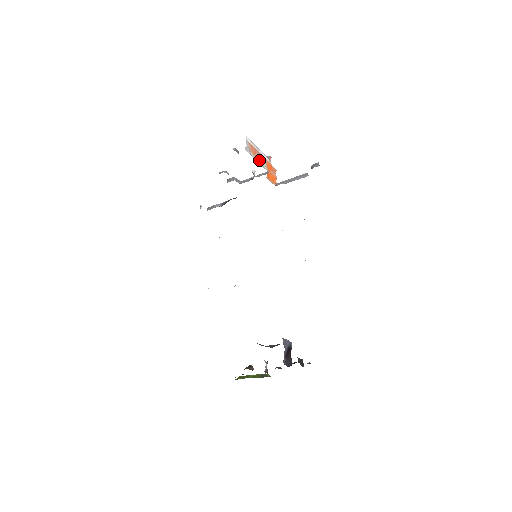
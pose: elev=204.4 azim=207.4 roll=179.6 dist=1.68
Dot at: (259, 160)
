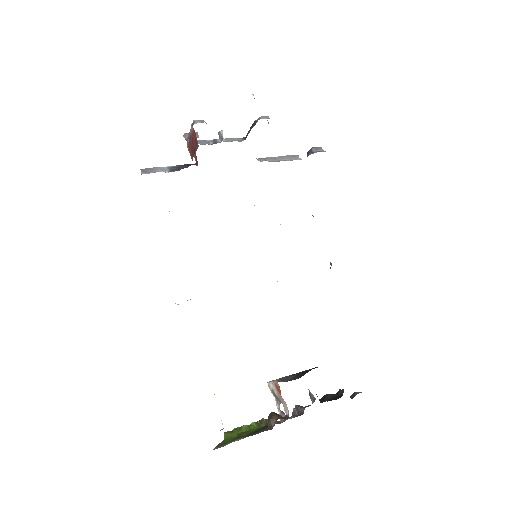
Dot at: occluded
